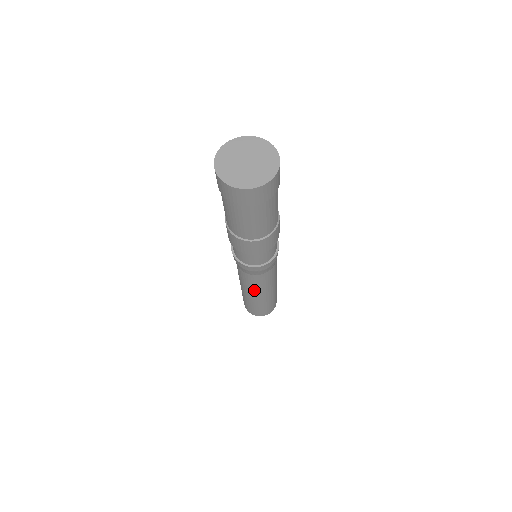
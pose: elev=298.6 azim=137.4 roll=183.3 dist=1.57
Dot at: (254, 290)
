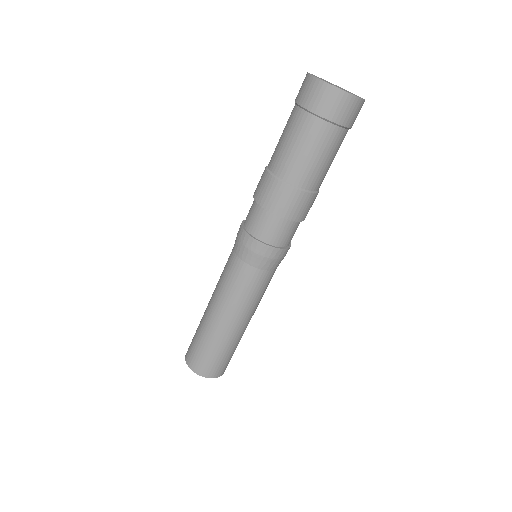
Dot at: (221, 296)
